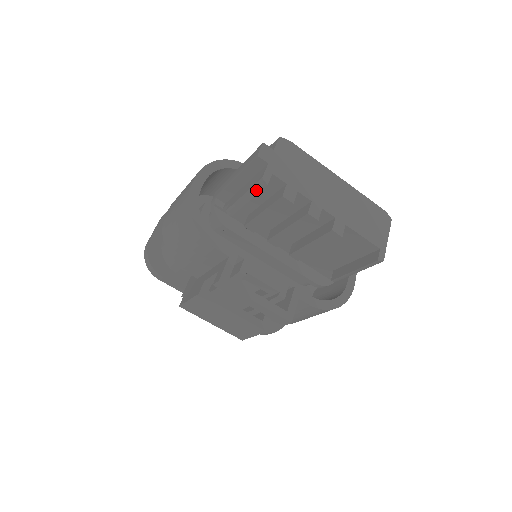
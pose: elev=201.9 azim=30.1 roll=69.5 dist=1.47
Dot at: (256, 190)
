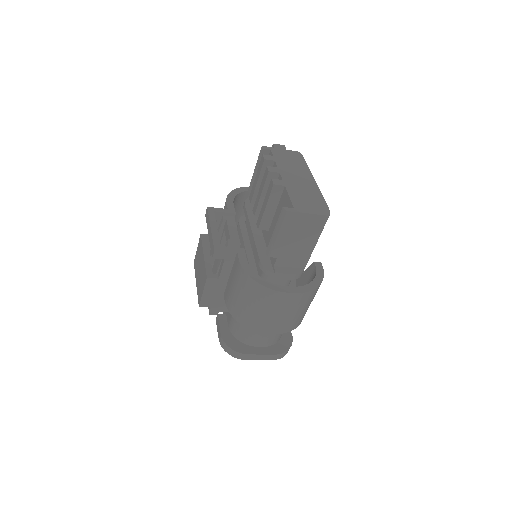
Dot at: (258, 157)
